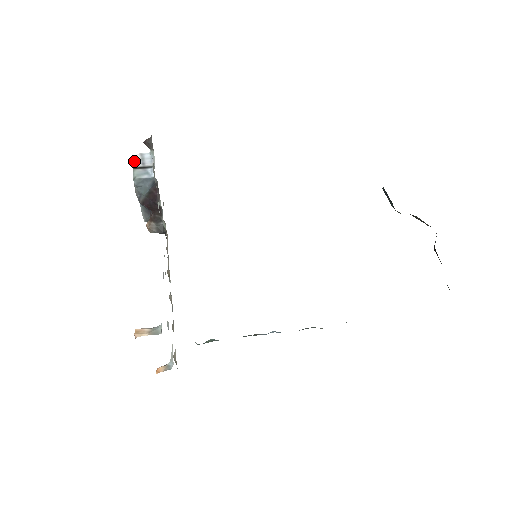
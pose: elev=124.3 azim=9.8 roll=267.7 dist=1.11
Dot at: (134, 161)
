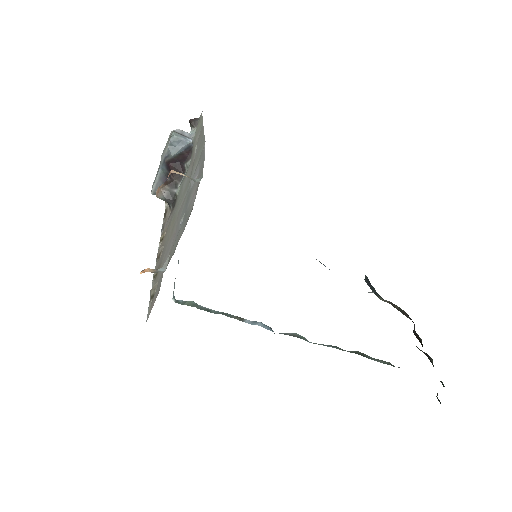
Dot at: occluded
